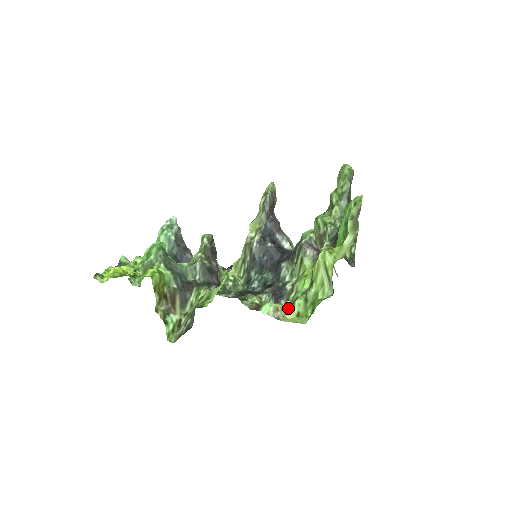
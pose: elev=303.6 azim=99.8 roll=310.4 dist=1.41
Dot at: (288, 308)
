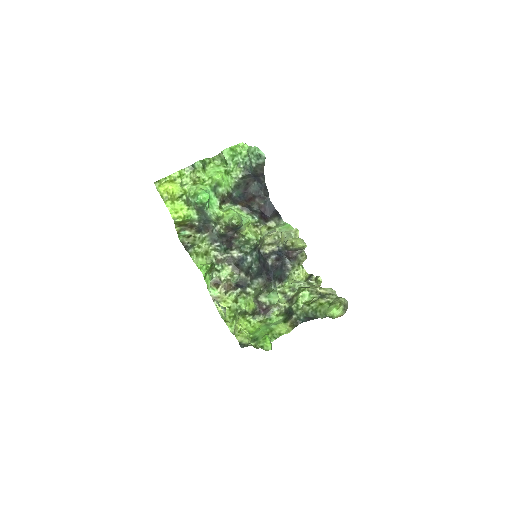
Dot at: (227, 301)
